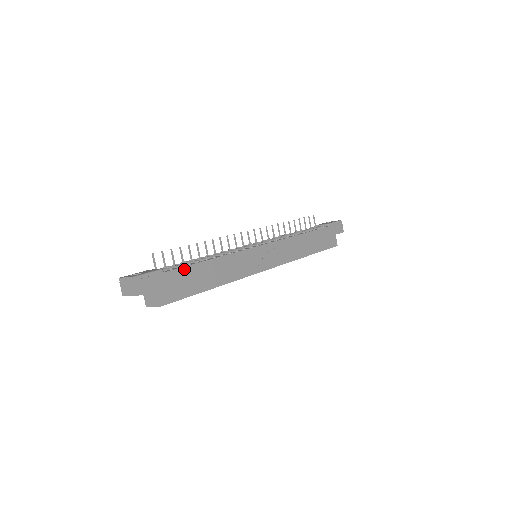
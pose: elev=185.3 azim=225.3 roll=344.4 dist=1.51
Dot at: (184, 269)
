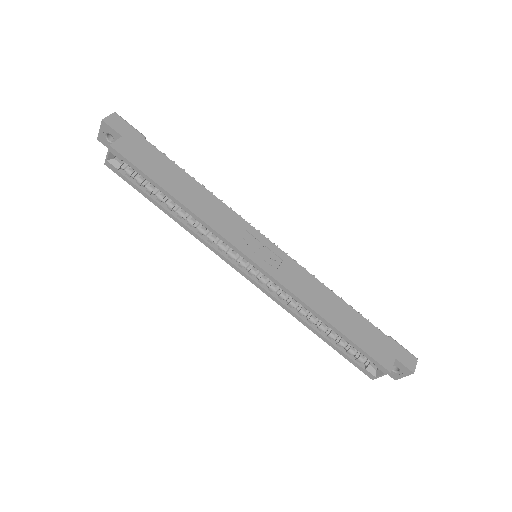
Dot at: (164, 157)
